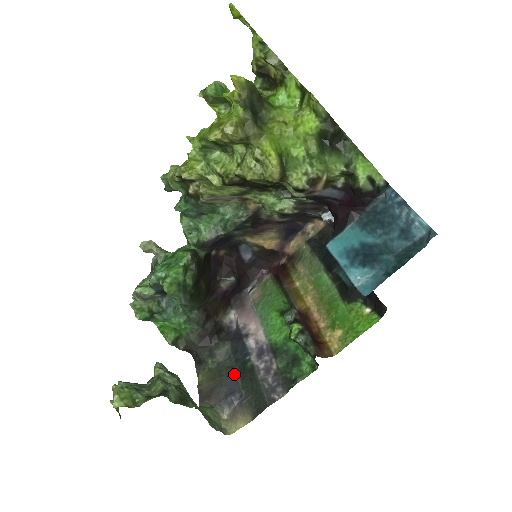
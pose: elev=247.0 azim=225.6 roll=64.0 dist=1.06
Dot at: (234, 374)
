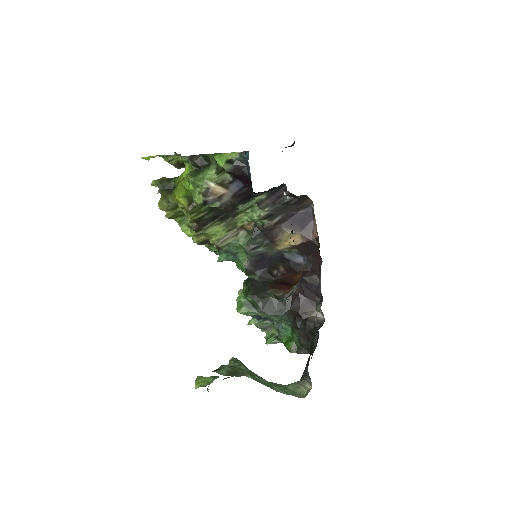
Dot at: occluded
